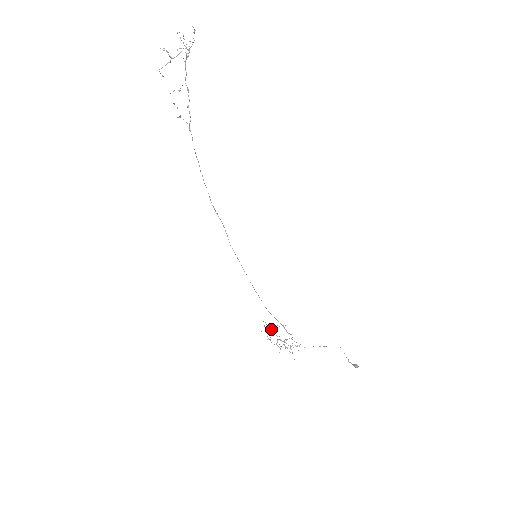
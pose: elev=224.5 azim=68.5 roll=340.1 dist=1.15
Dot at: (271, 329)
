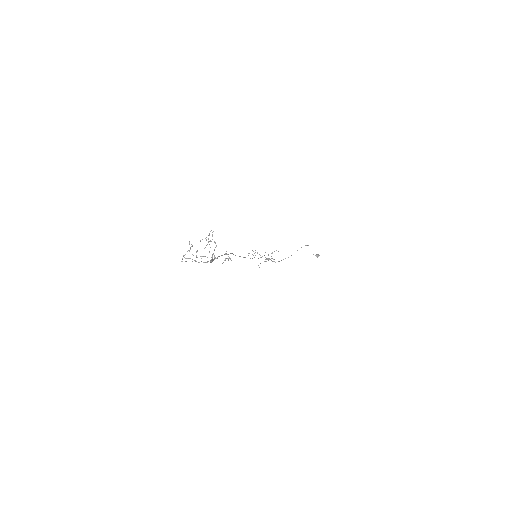
Dot at: (257, 252)
